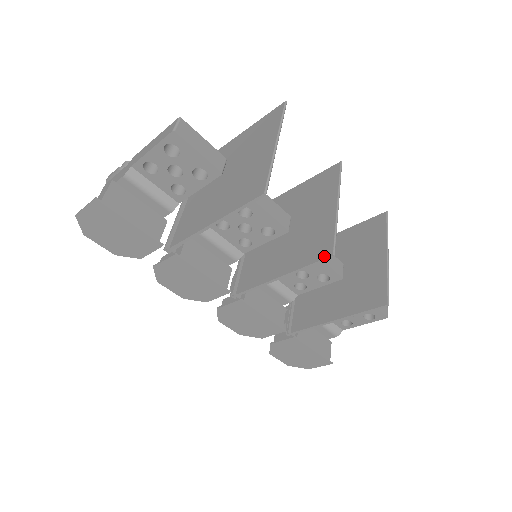
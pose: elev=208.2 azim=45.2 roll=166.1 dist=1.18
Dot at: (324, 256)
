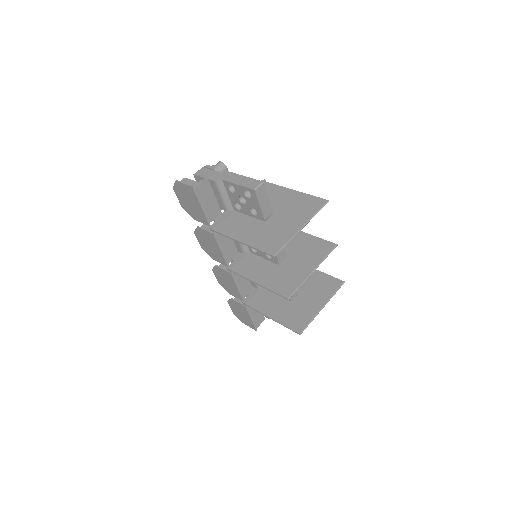
Dot at: (284, 295)
